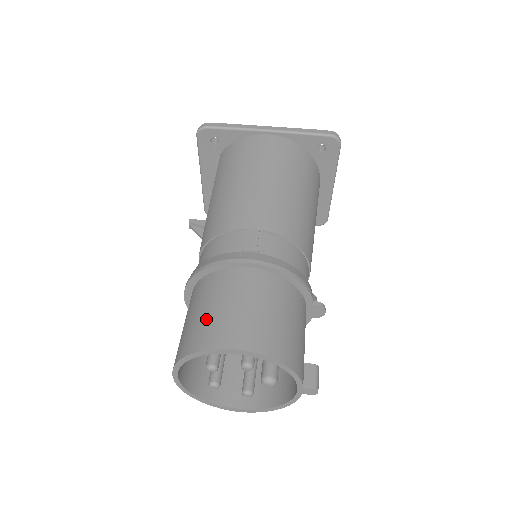
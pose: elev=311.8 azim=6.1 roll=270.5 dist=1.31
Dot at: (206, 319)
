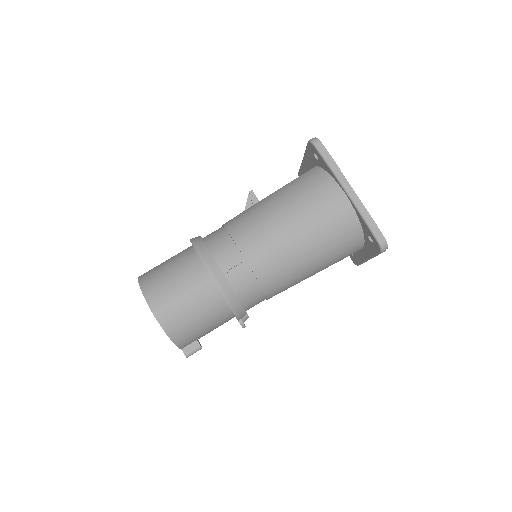
Dot at: (163, 279)
